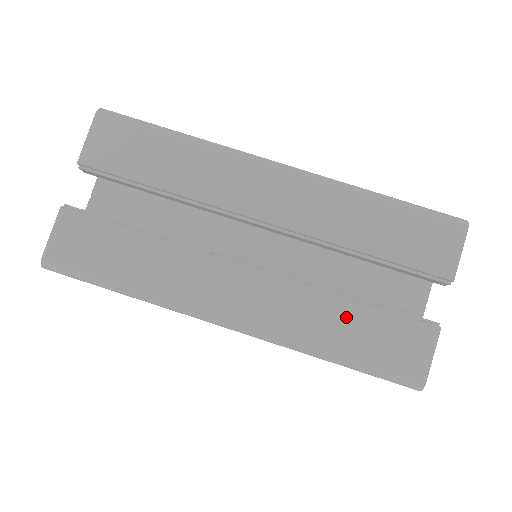
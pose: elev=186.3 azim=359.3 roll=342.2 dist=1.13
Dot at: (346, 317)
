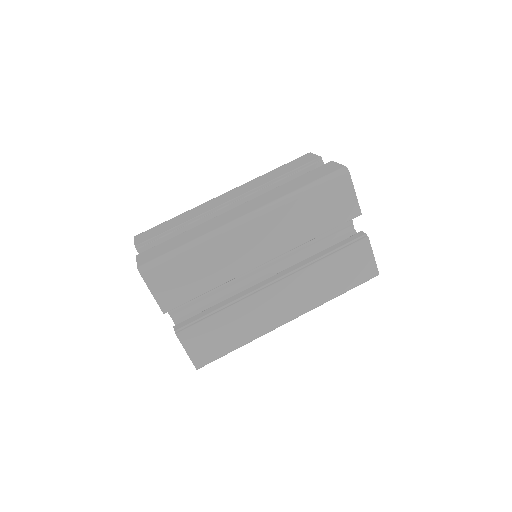
Dot at: (292, 184)
